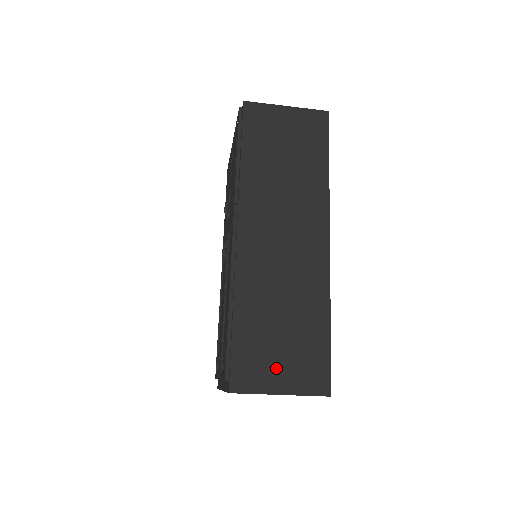
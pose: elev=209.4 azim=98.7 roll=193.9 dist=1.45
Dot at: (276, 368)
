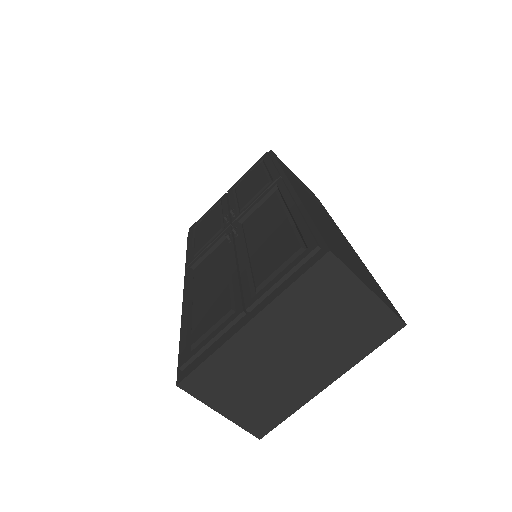
Dot at: (357, 270)
